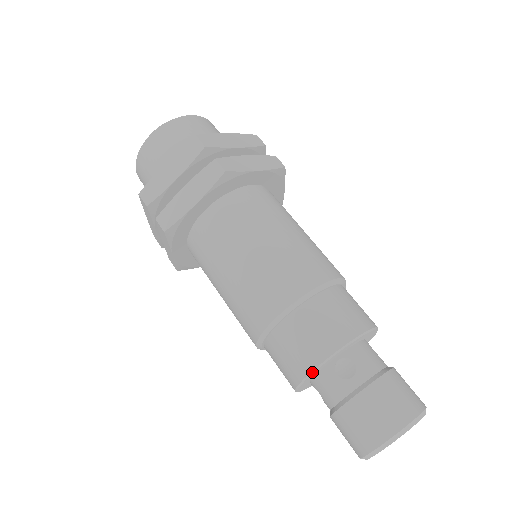
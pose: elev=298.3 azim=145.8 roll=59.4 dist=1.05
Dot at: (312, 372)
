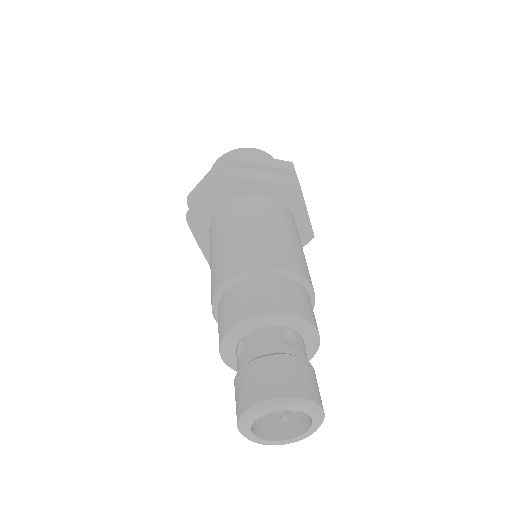
Dot at: (268, 314)
